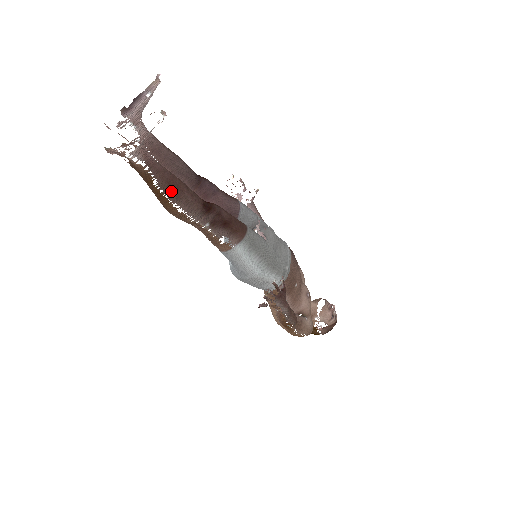
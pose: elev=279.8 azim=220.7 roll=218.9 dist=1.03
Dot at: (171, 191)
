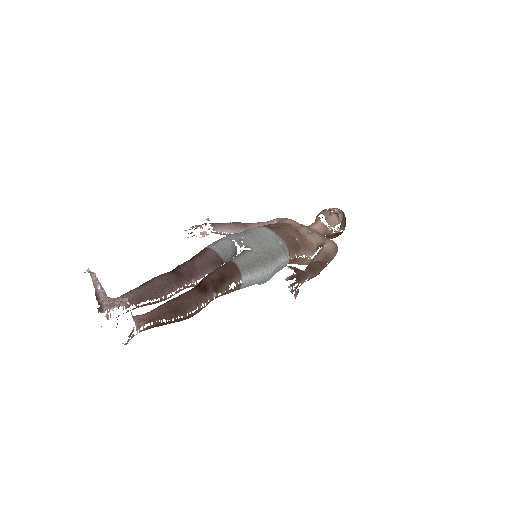
Dot at: (177, 313)
